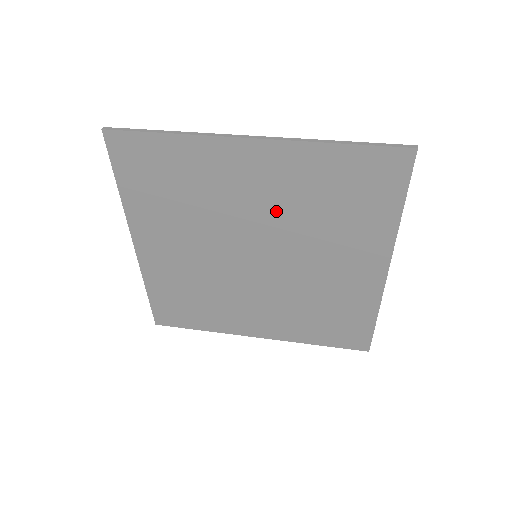
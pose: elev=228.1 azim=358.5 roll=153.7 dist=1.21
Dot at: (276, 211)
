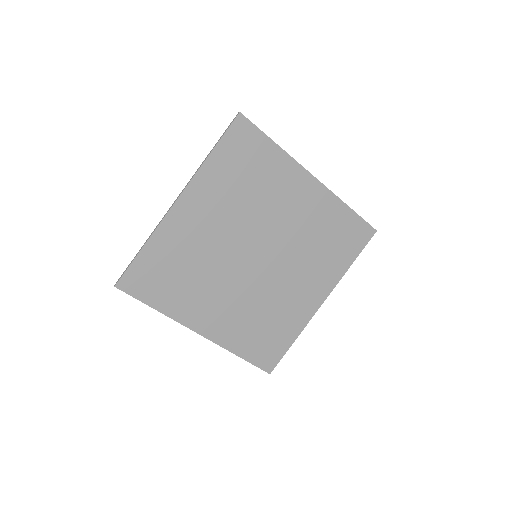
Dot at: (294, 229)
